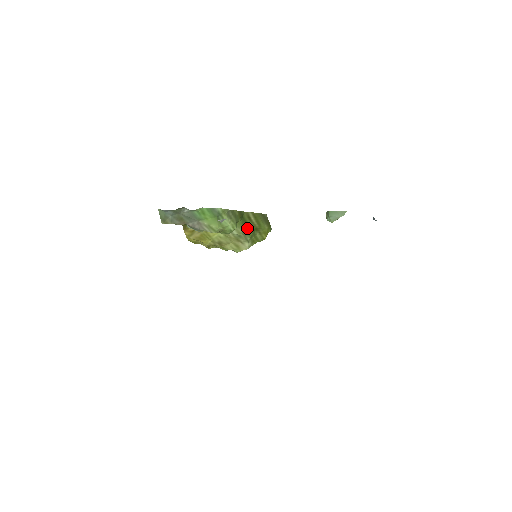
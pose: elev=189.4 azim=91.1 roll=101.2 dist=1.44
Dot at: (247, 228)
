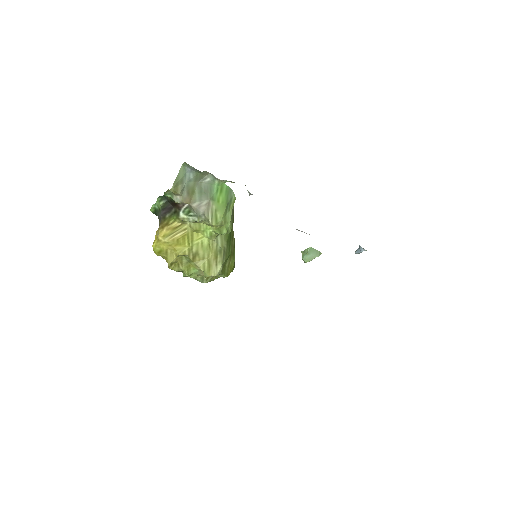
Dot at: (228, 246)
